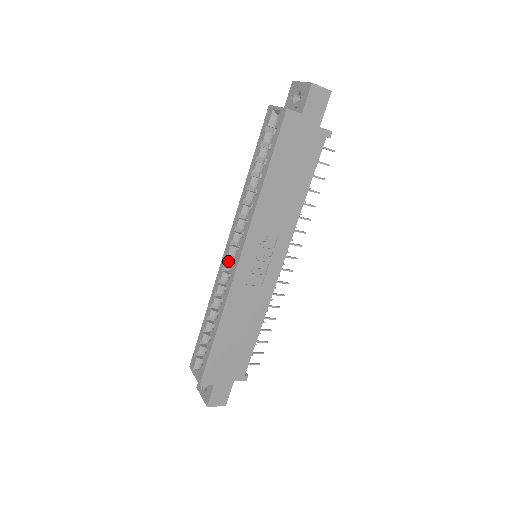
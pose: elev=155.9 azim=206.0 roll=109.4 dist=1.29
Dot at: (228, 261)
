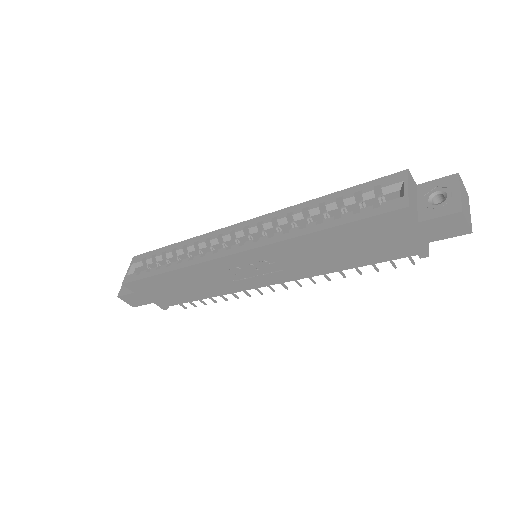
Dot at: (229, 236)
